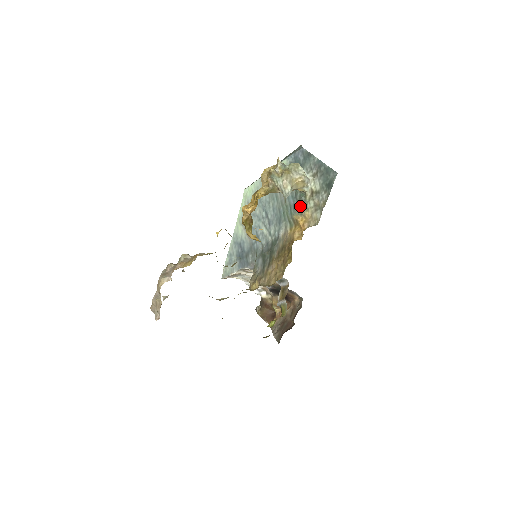
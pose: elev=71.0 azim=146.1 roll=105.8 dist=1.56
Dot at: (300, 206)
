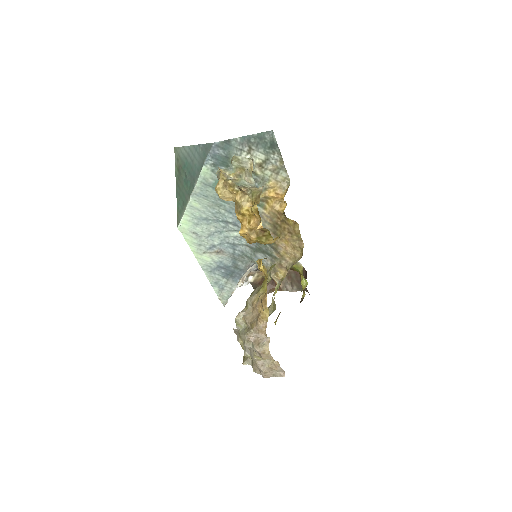
Dot at: (258, 185)
